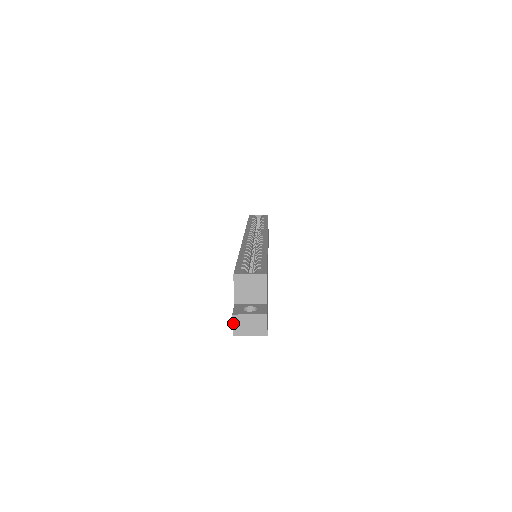
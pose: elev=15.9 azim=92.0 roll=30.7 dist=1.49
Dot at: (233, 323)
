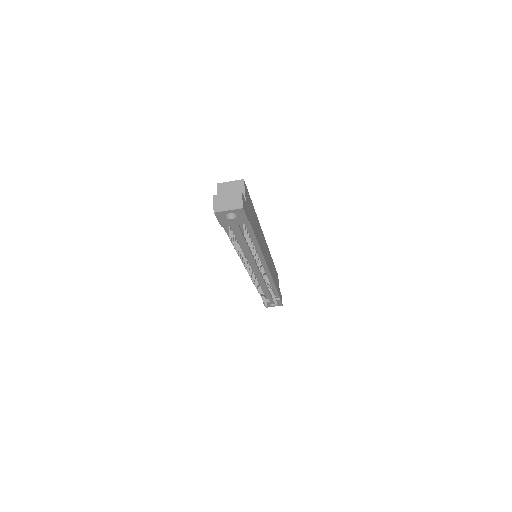
Dot at: (214, 202)
